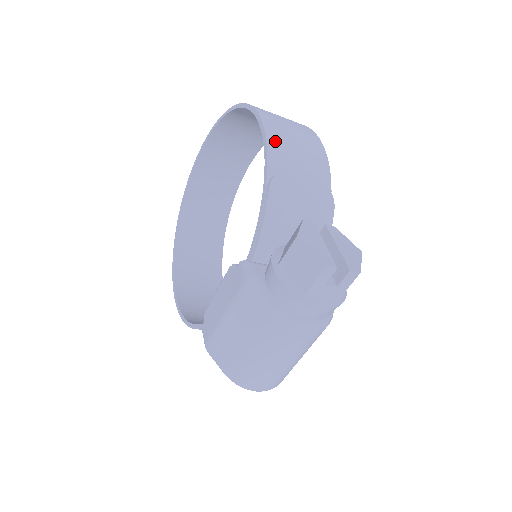
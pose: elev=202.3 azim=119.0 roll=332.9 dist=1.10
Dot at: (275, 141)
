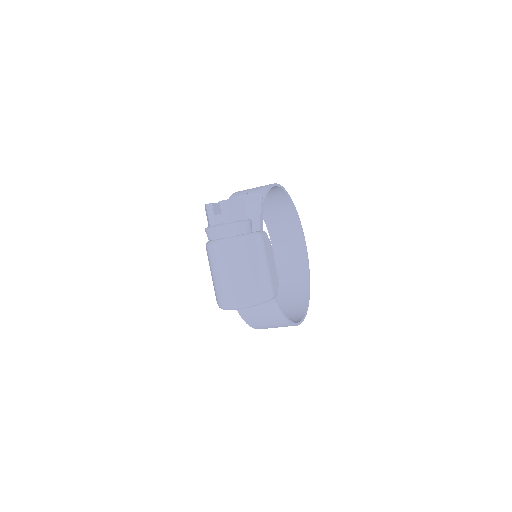
Dot at: (237, 193)
